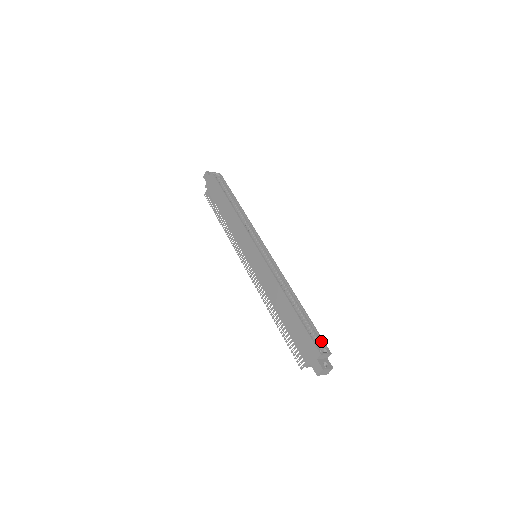
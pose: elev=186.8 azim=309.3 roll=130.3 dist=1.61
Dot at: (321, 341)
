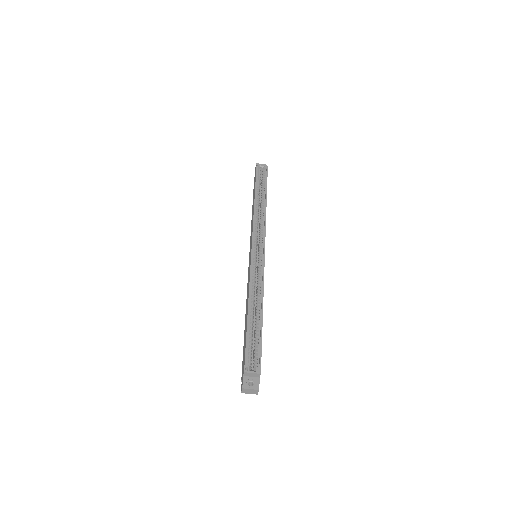
Dot at: (259, 358)
